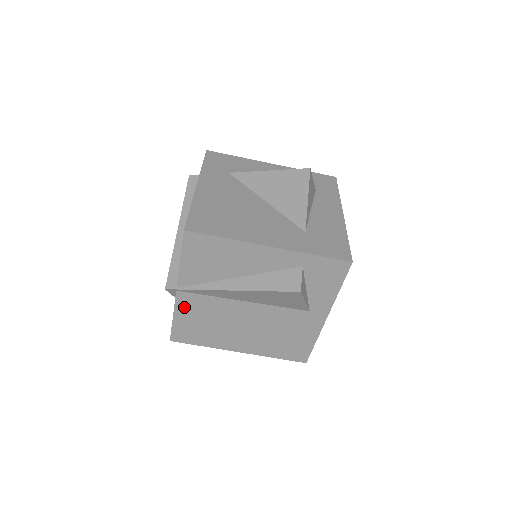
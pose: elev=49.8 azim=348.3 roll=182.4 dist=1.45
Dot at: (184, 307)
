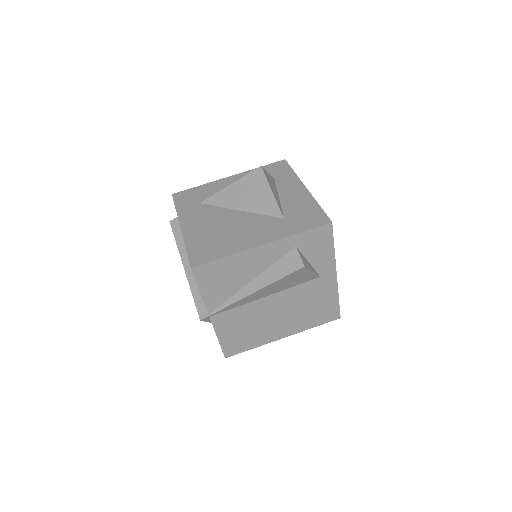
Dot at: (222, 326)
